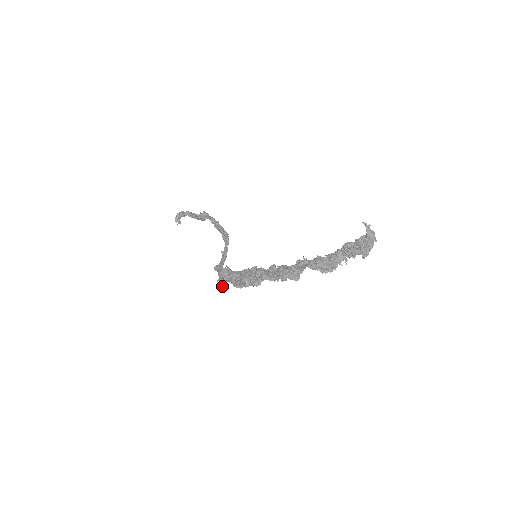
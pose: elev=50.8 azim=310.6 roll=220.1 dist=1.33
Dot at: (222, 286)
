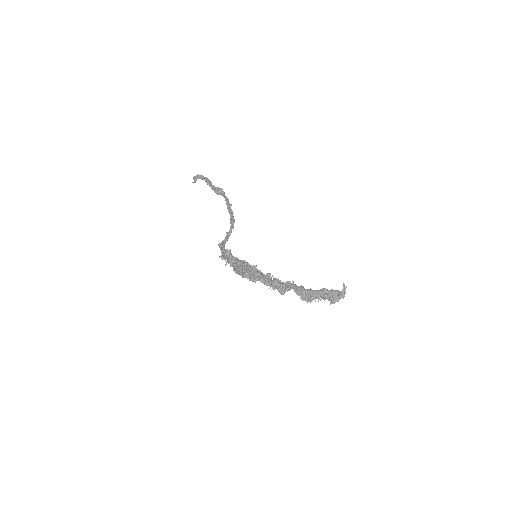
Dot at: occluded
